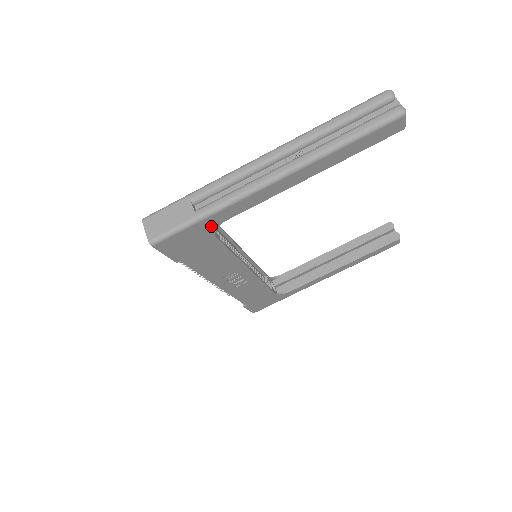
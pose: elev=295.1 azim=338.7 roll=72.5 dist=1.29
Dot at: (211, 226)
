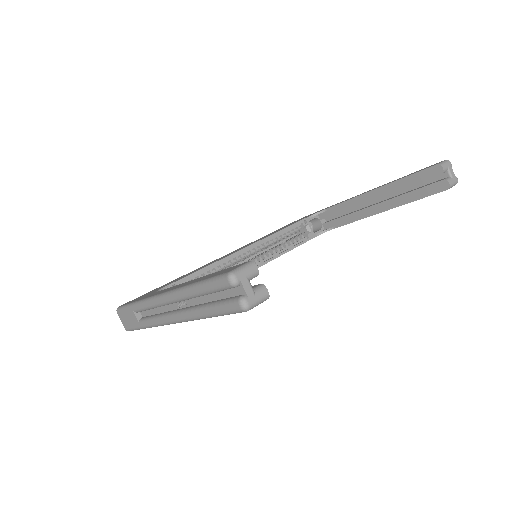
Dot at: occluded
